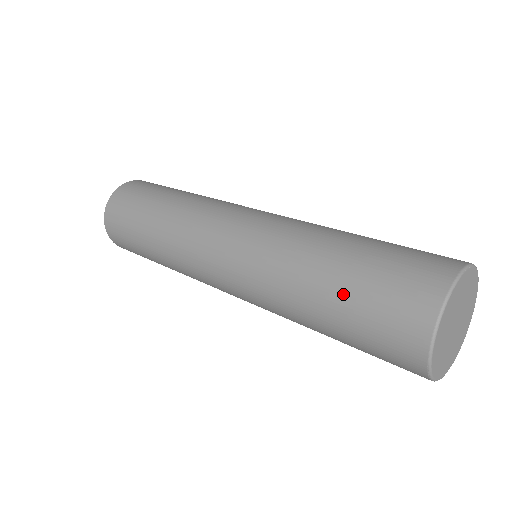
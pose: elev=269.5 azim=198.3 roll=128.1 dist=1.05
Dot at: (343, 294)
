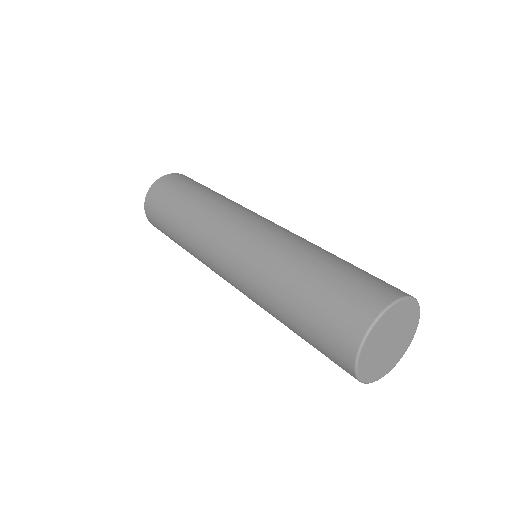
Dot at: (302, 337)
